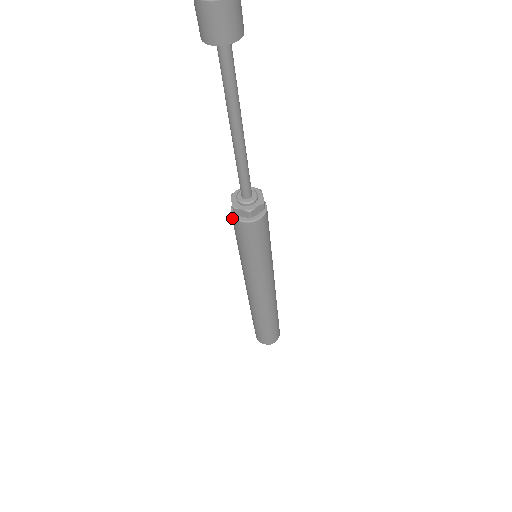
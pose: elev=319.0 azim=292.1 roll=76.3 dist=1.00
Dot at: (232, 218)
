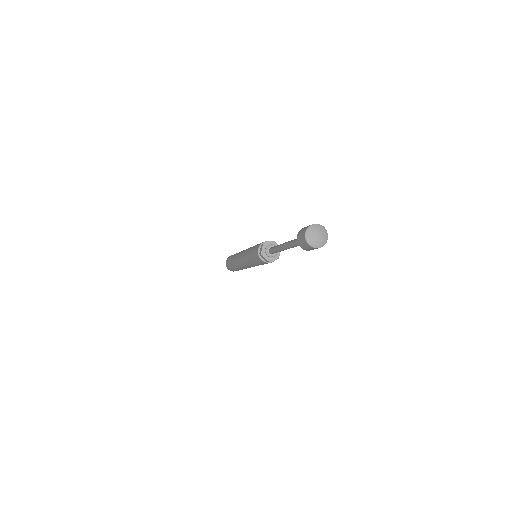
Dot at: (262, 262)
